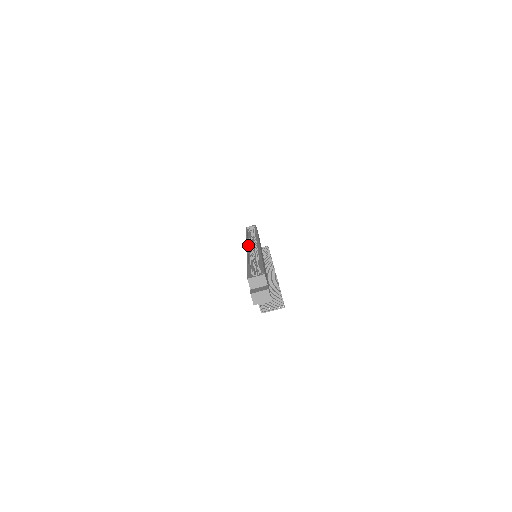
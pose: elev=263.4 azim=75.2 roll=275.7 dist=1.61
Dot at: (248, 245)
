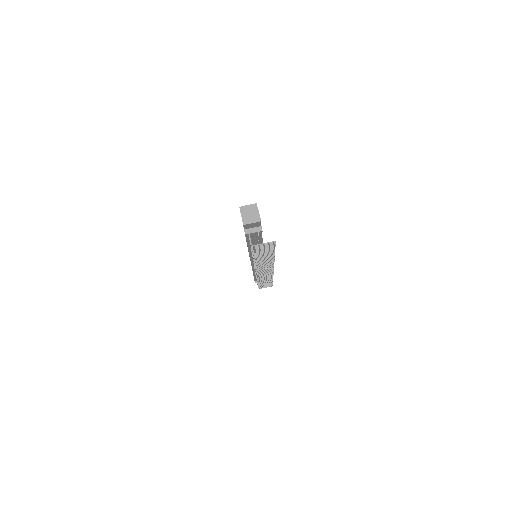
Dot at: occluded
